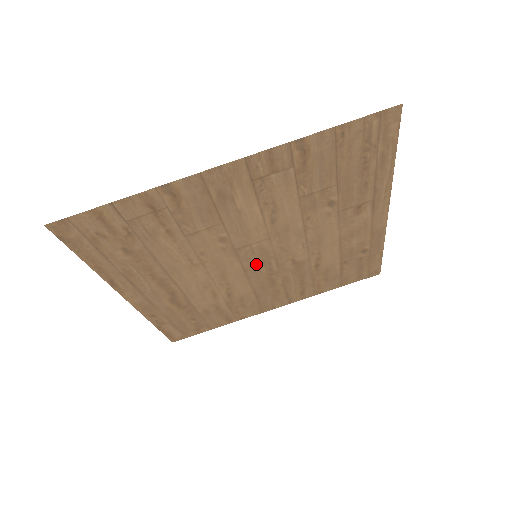
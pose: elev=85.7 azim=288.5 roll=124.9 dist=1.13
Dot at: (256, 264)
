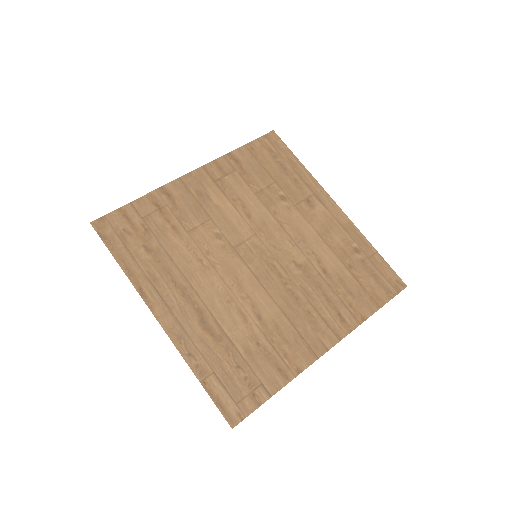
Dot at: (262, 268)
